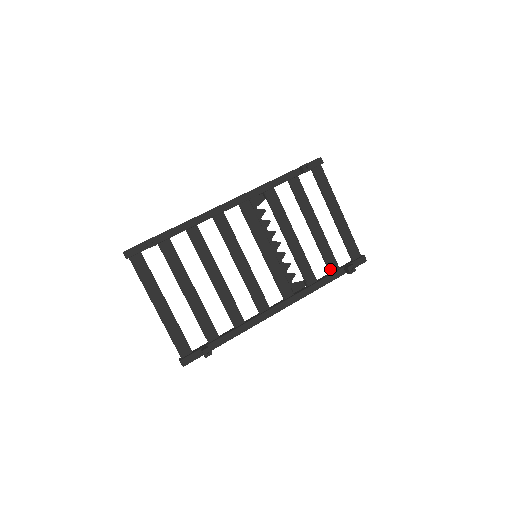
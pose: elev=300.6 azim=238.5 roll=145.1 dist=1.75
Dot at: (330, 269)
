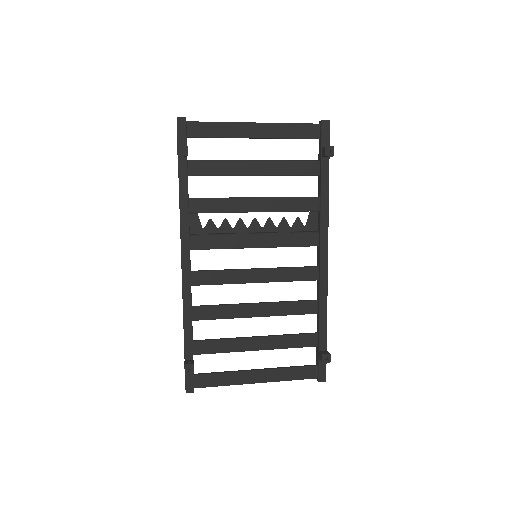
Dot at: (314, 174)
